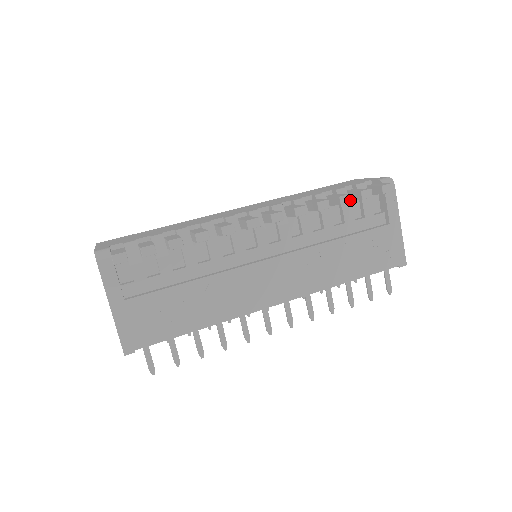
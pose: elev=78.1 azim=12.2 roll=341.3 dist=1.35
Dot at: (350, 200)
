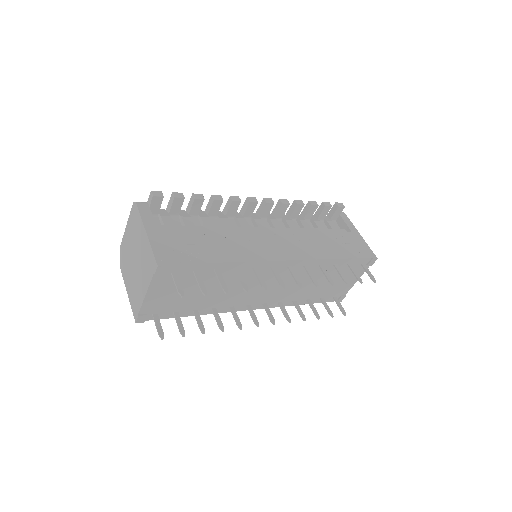
Dot at: (317, 204)
